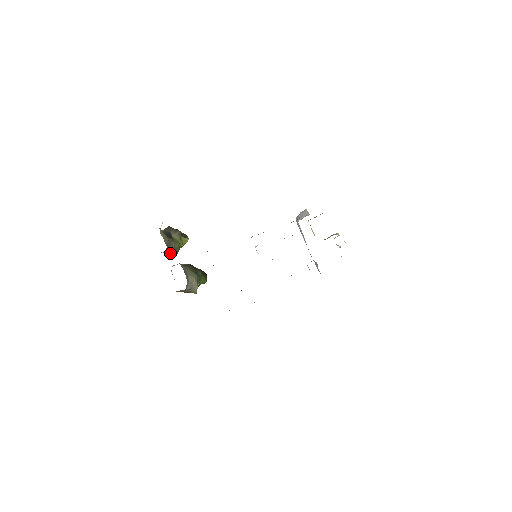
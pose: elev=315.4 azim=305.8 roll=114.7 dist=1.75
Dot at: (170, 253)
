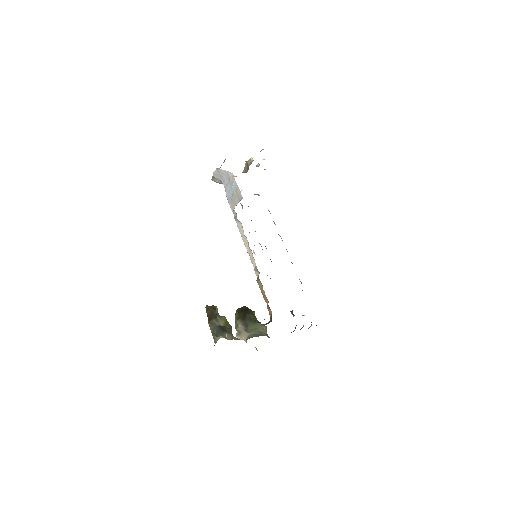
Dot at: occluded
